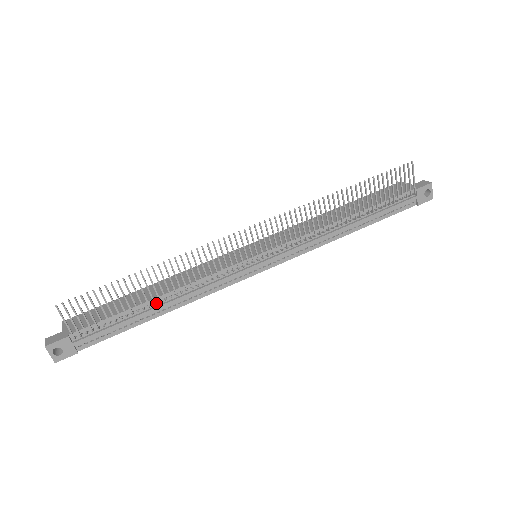
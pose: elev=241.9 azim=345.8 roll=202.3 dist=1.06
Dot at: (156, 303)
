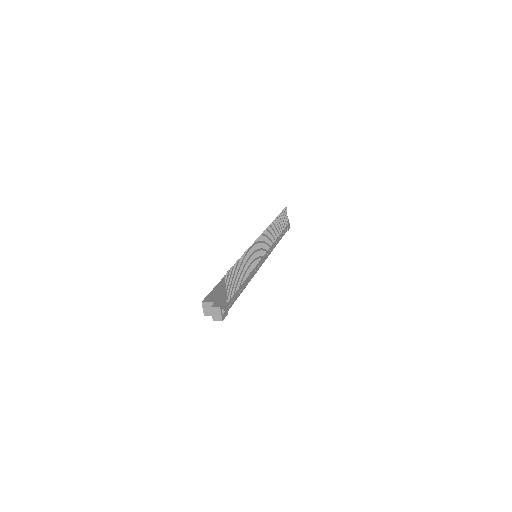
Dot at: occluded
